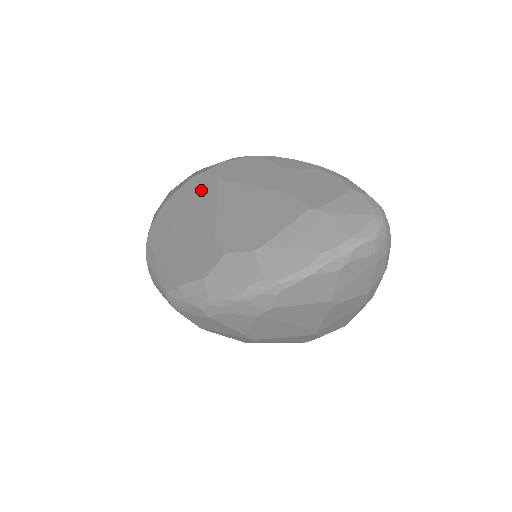
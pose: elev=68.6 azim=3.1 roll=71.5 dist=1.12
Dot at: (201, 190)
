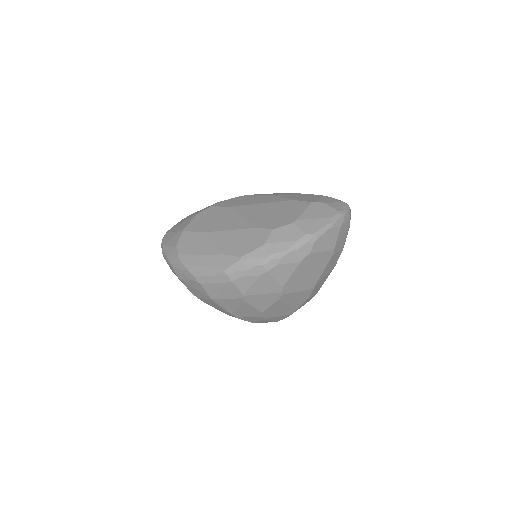
Dot at: (217, 215)
